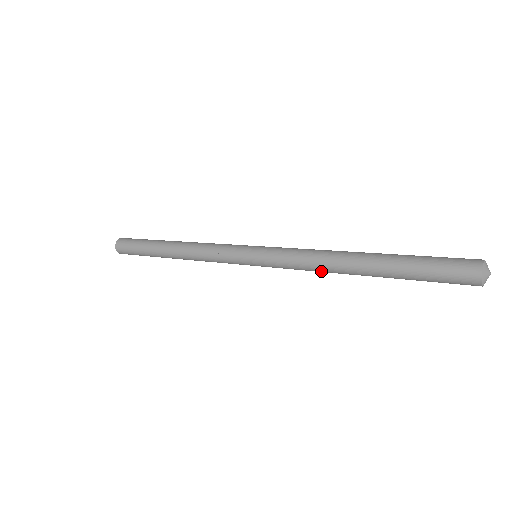
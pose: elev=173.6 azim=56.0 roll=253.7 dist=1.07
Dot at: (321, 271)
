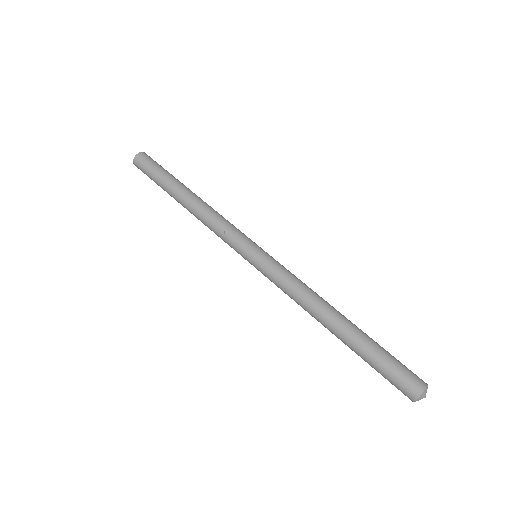
Dot at: (303, 308)
